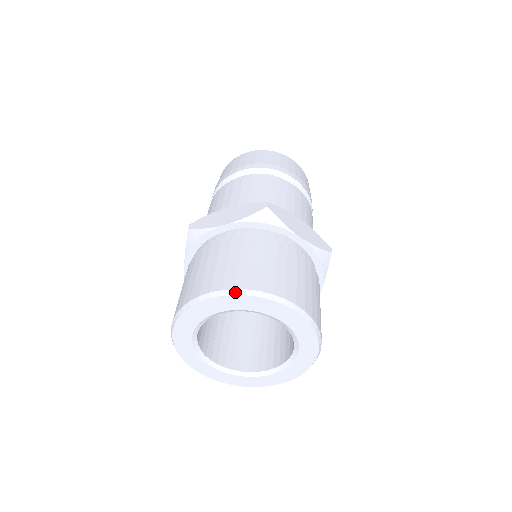
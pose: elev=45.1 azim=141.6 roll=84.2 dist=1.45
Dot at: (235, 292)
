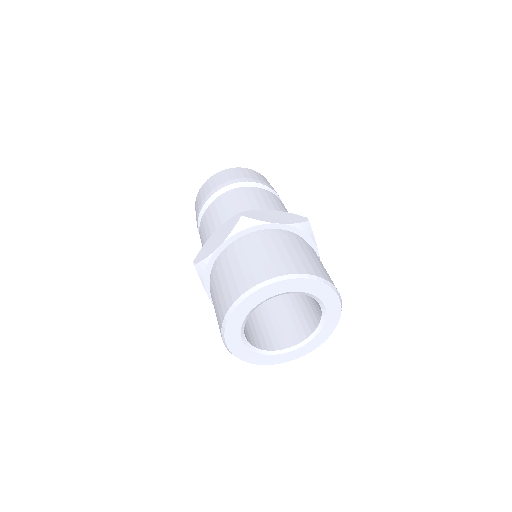
Dot at: (317, 278)
